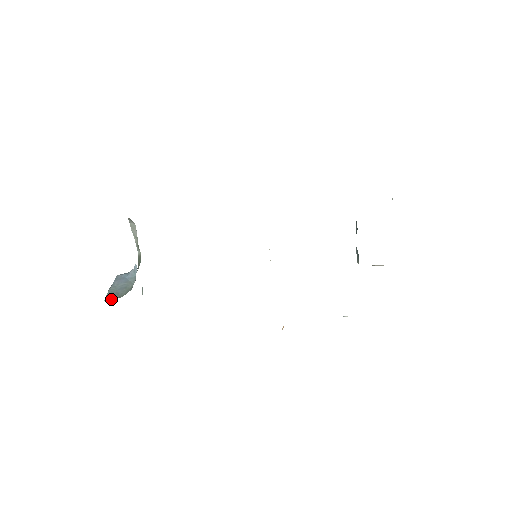
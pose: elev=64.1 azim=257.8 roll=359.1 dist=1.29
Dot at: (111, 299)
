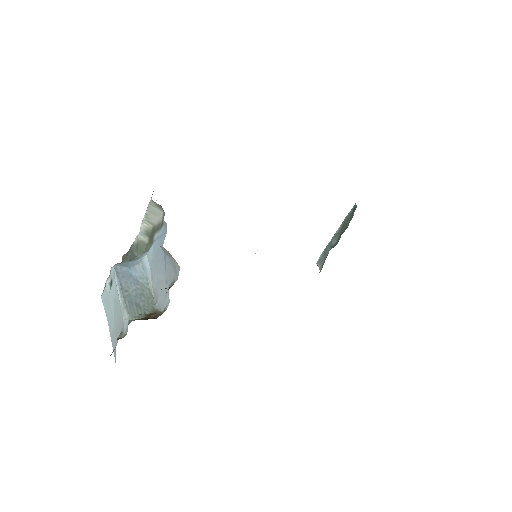
Dot at: (139, 317)
